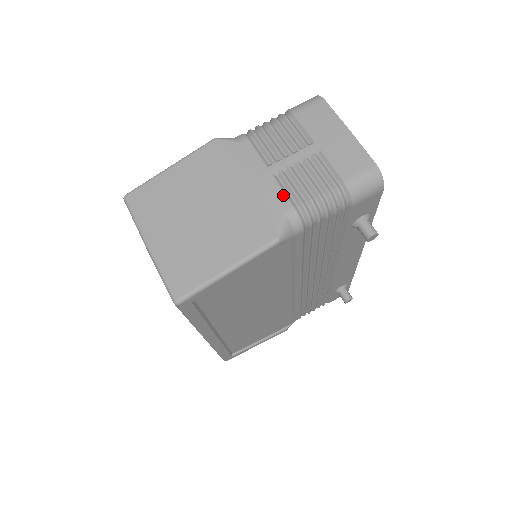
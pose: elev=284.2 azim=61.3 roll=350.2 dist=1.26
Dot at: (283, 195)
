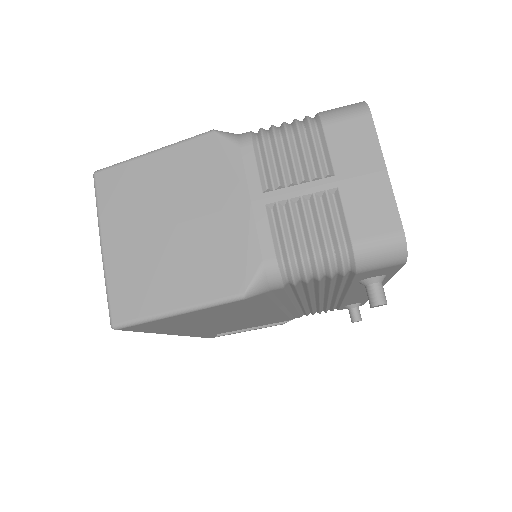
Dot at: (269, 239)
